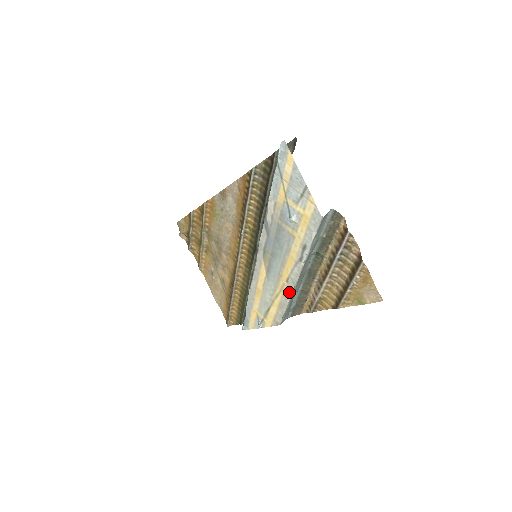
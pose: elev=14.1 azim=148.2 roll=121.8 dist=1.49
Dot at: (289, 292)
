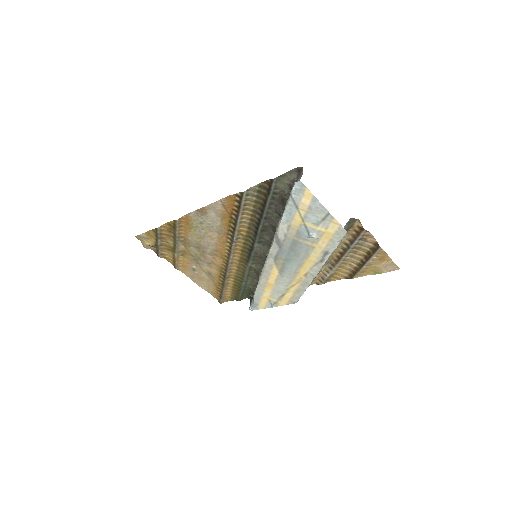
Dot at: (308, 282)
